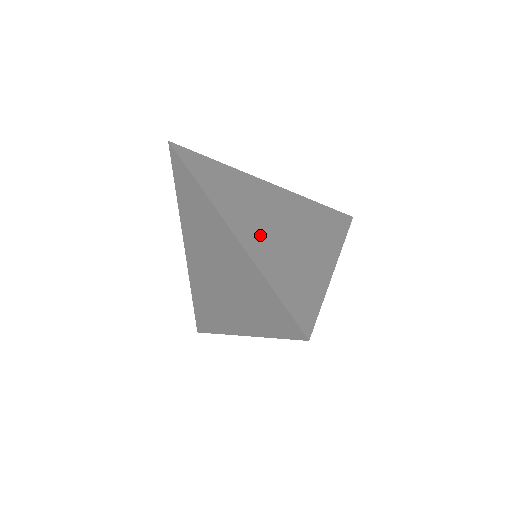
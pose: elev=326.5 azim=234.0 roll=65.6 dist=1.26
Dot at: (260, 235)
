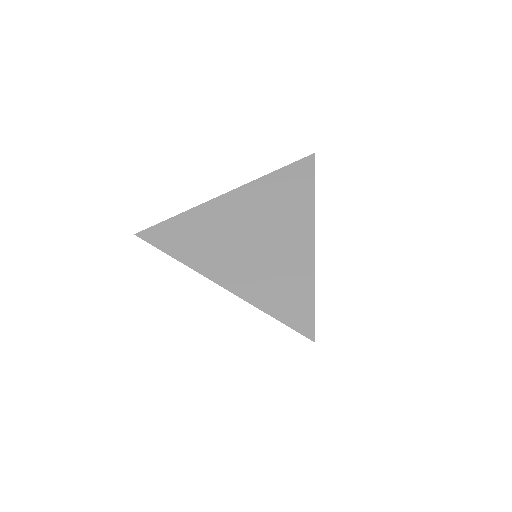
Dot at: (242, 267)
